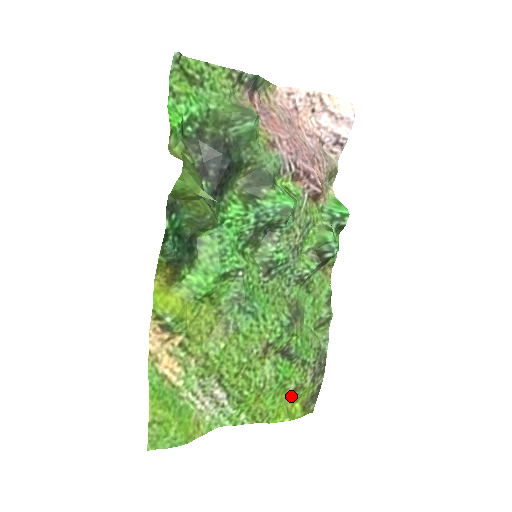
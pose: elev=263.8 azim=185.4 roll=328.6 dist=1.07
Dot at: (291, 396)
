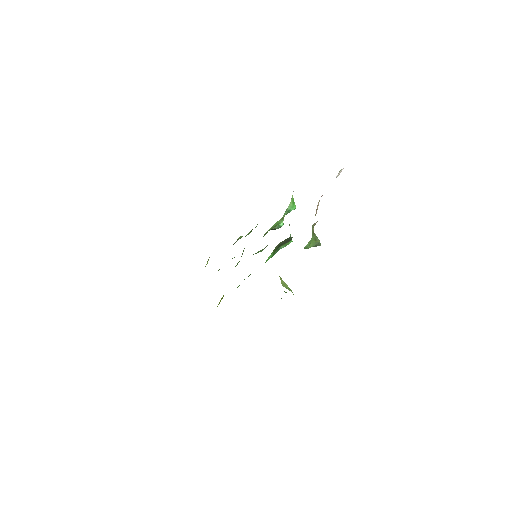
Dot at: occluded
